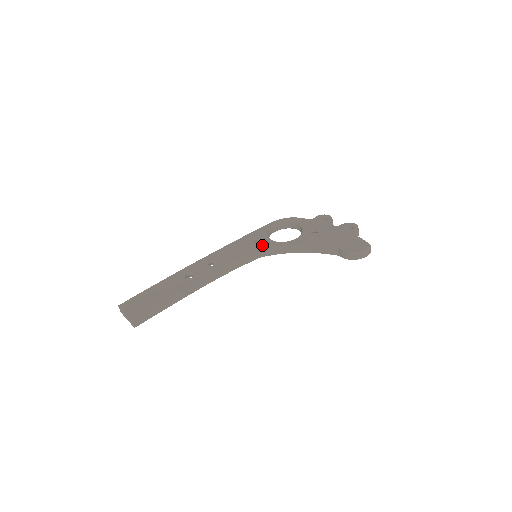
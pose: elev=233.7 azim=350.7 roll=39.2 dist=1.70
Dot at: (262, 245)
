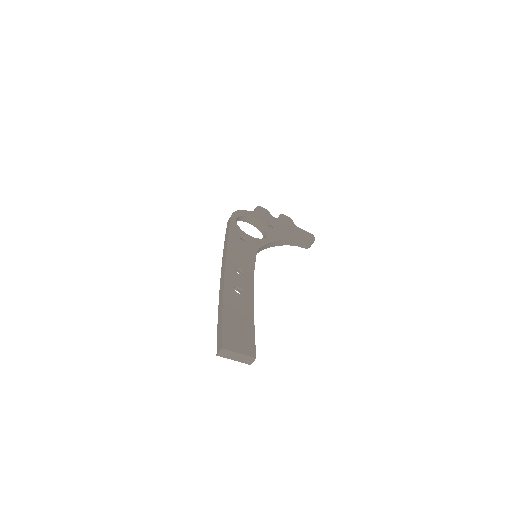
Dot at: (254, 244)
